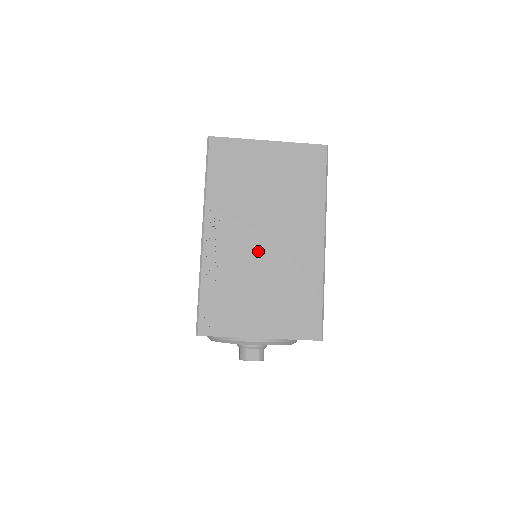
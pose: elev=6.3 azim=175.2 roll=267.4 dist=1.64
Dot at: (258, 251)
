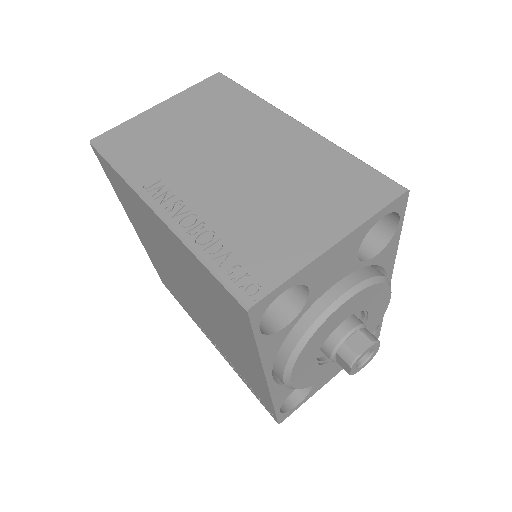
Dot at: (236, 177)
